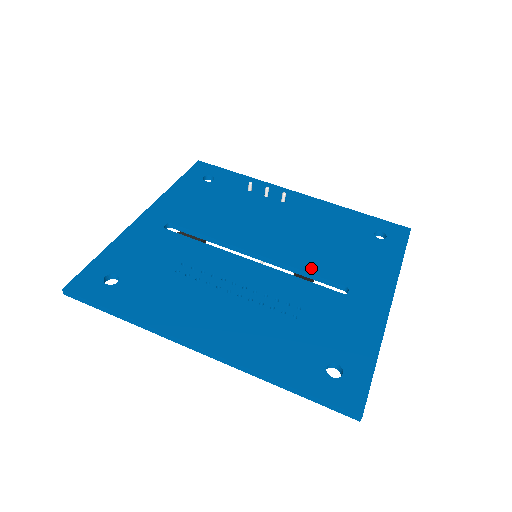
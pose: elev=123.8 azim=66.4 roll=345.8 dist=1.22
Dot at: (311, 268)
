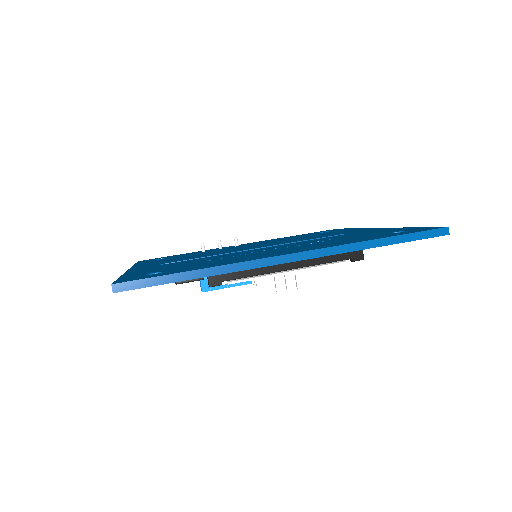
Dot at: (306, 239)
